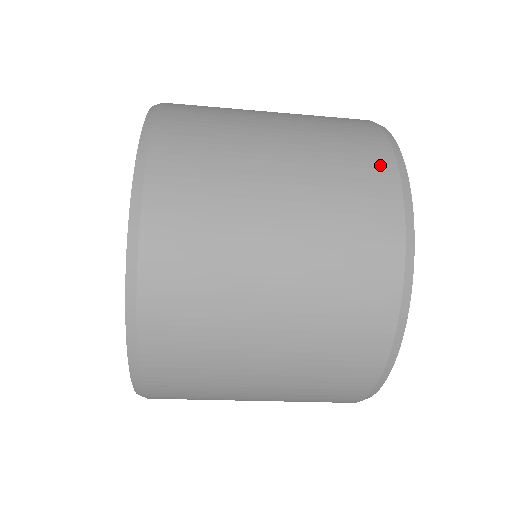
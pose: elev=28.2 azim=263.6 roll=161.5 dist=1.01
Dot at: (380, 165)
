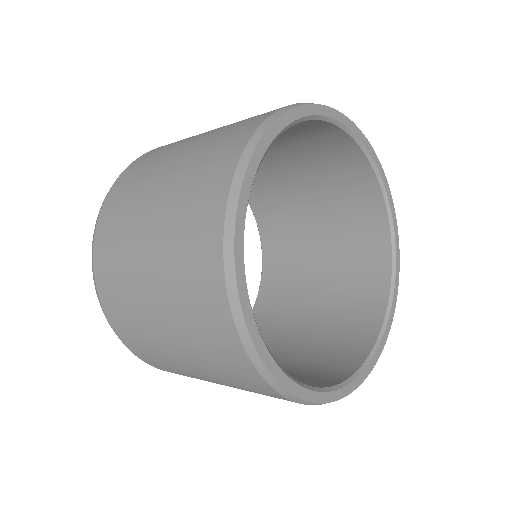
Dot at: (210, 234)
